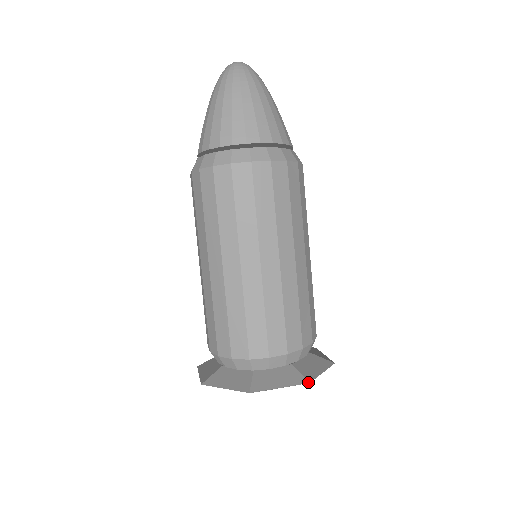
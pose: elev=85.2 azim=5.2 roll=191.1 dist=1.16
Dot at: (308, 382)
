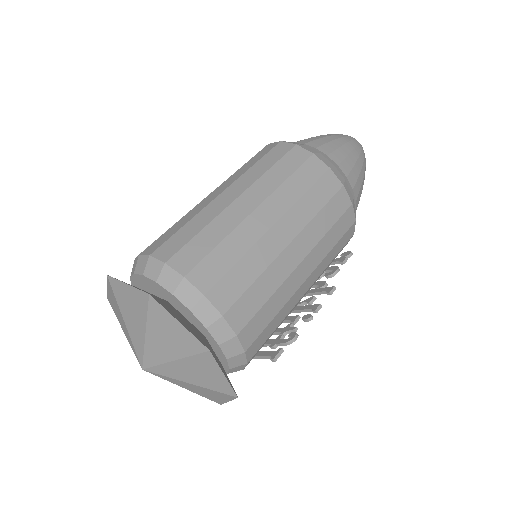
Dot at: occluded
